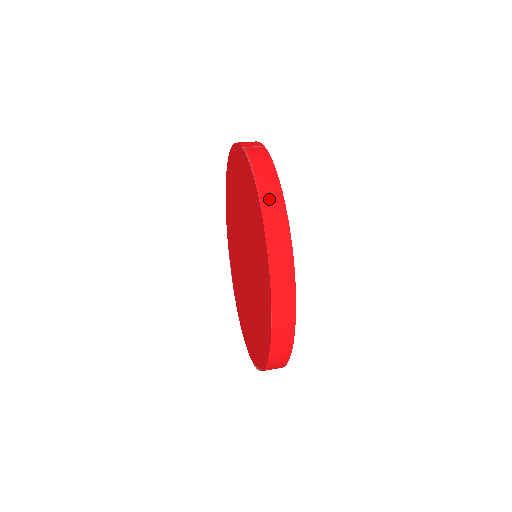
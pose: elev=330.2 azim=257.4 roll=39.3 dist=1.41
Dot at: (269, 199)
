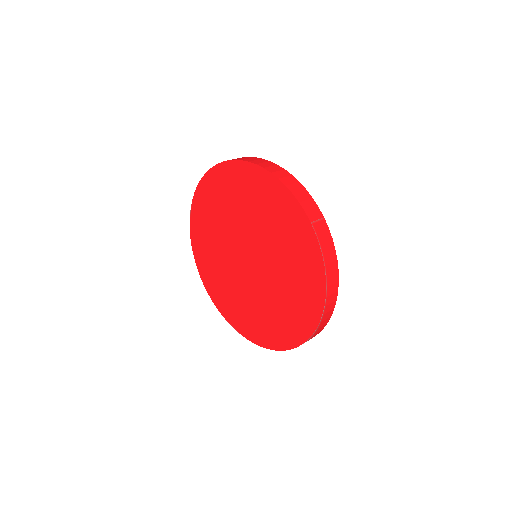
Dot at: (331, 291)
